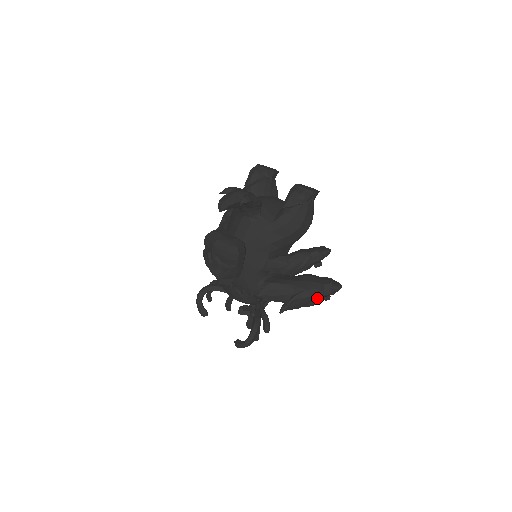
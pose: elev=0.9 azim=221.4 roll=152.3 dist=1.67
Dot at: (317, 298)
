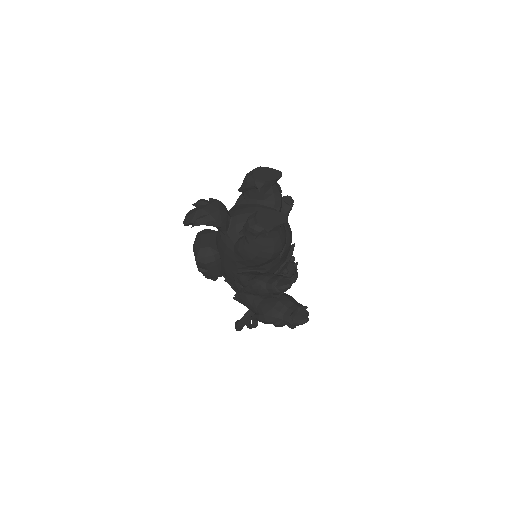
Dot at: (275, 324)
